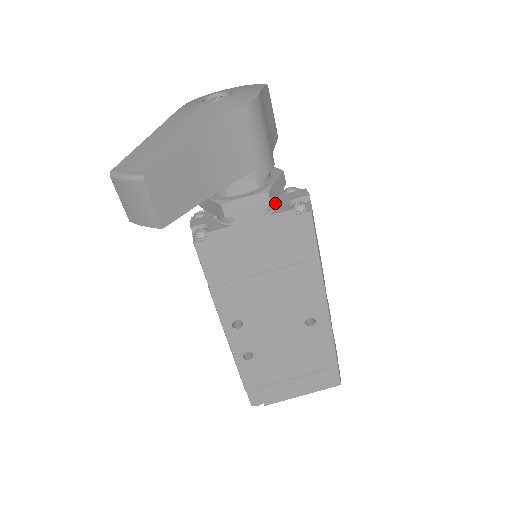
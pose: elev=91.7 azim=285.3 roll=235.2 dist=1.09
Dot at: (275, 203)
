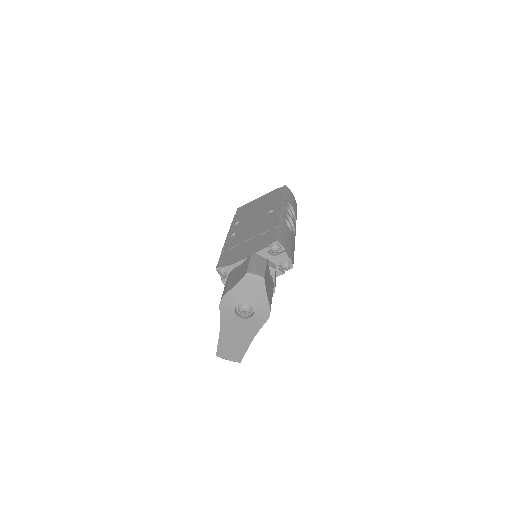
Dot at: occluded
